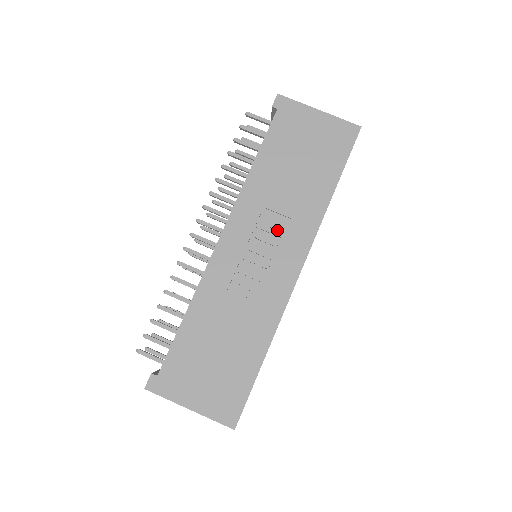
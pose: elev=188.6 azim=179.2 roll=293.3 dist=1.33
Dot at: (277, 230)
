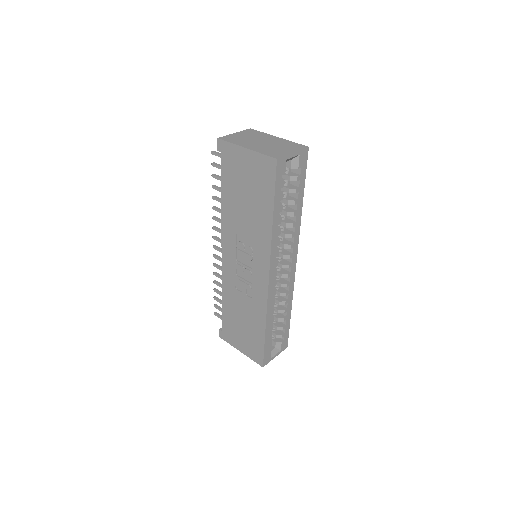
Dot at: (248, 250)
